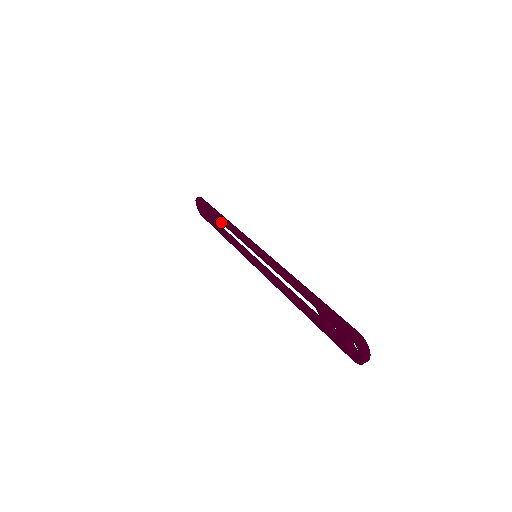
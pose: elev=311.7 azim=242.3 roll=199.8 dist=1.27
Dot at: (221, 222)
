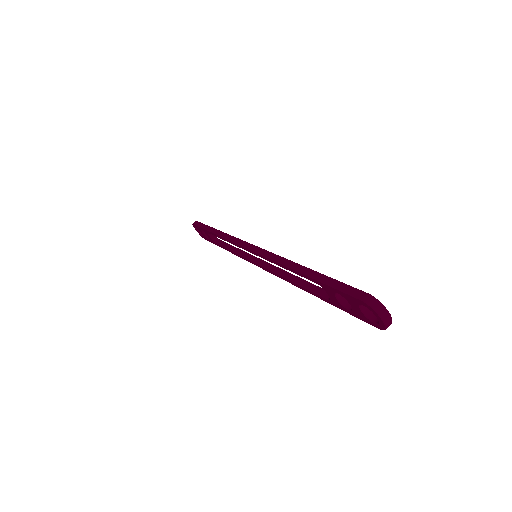
Dot at: occluded
